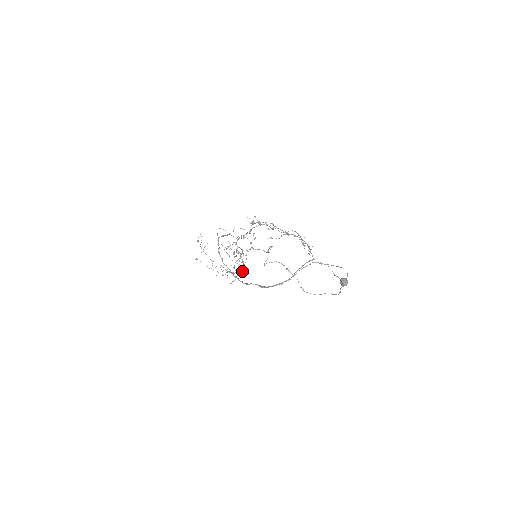
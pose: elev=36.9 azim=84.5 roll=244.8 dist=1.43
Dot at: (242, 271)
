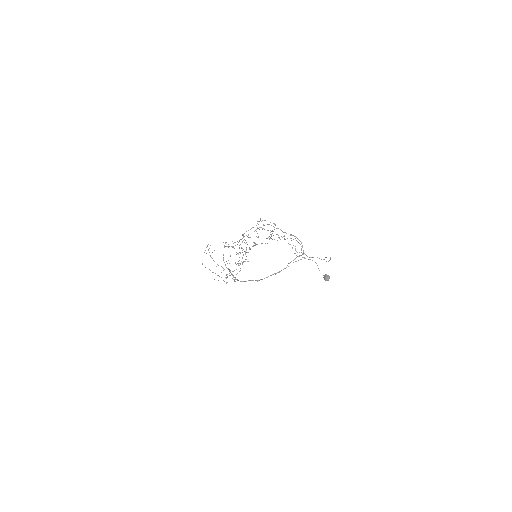
Dot at: (244, 261)
